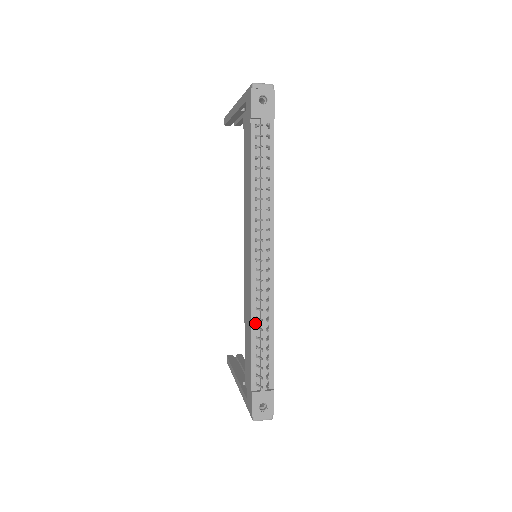
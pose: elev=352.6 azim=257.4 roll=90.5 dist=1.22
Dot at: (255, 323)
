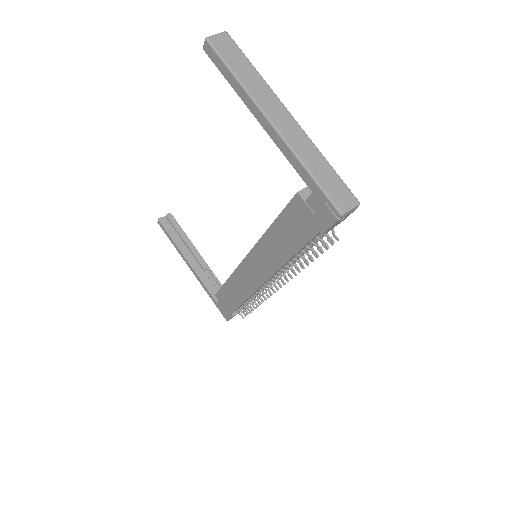
Dot at: (249, 298)
